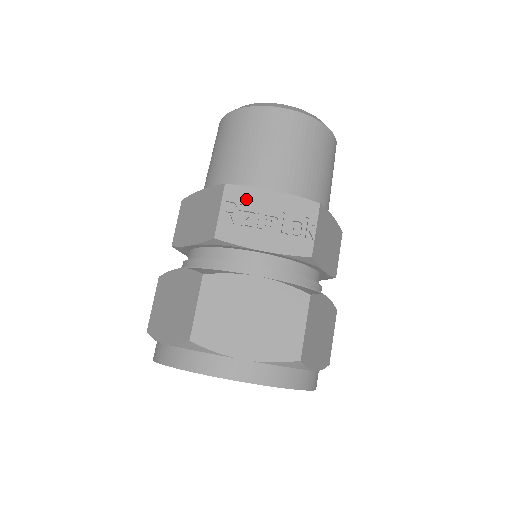
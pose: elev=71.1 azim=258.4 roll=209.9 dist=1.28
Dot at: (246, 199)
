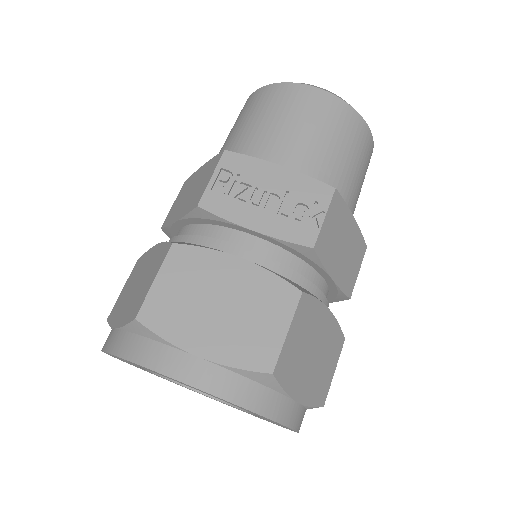
Dot at: (246, 170)
